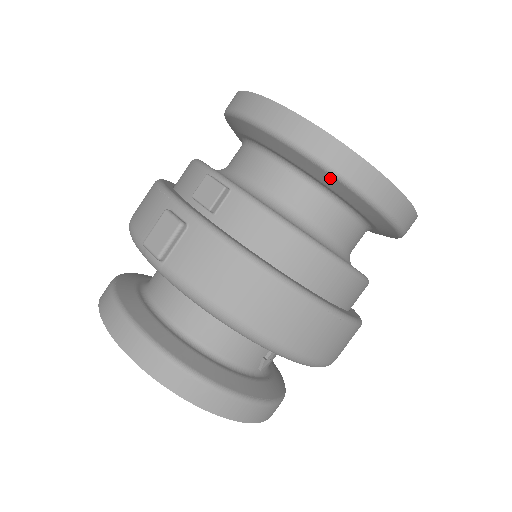
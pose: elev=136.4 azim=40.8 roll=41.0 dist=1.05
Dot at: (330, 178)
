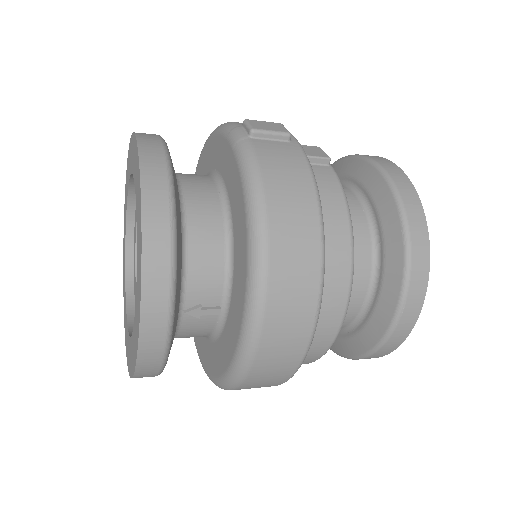
Dot at: (397, 229)
